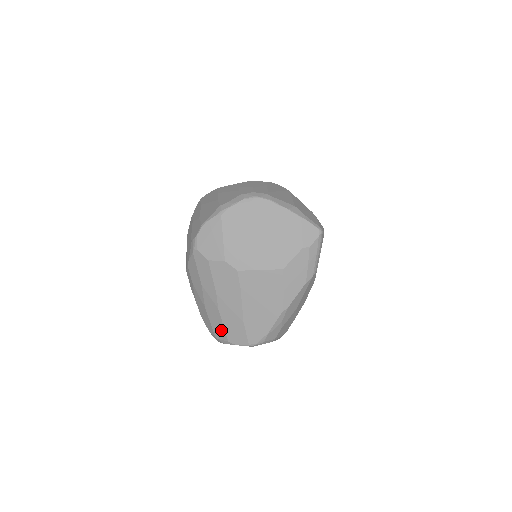
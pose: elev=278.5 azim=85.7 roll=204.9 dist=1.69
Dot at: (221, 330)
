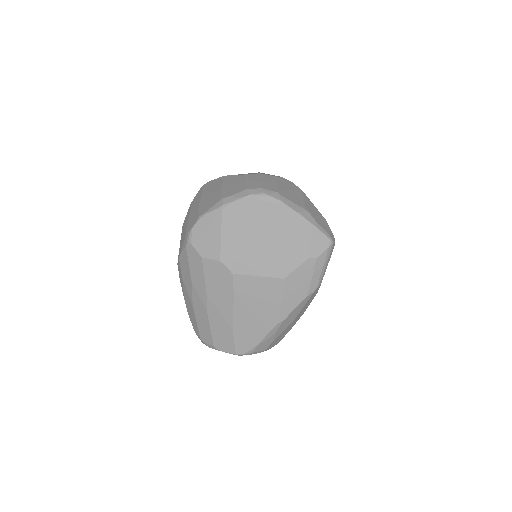
Dot at: (207, 333)
